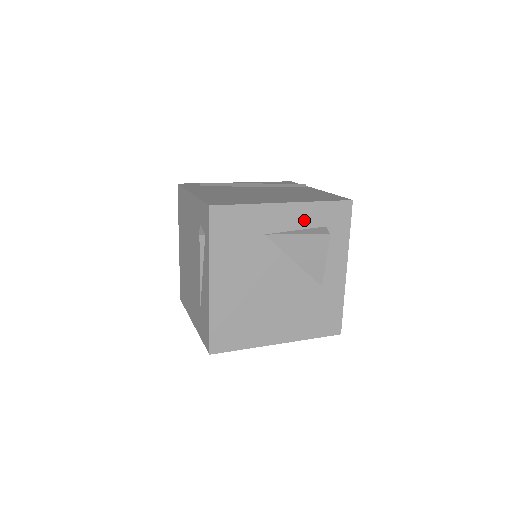
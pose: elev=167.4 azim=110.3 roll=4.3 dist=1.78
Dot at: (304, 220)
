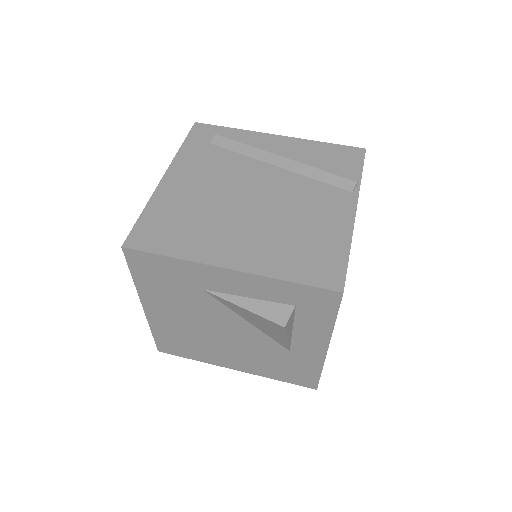
Dot at: (260, 291)
